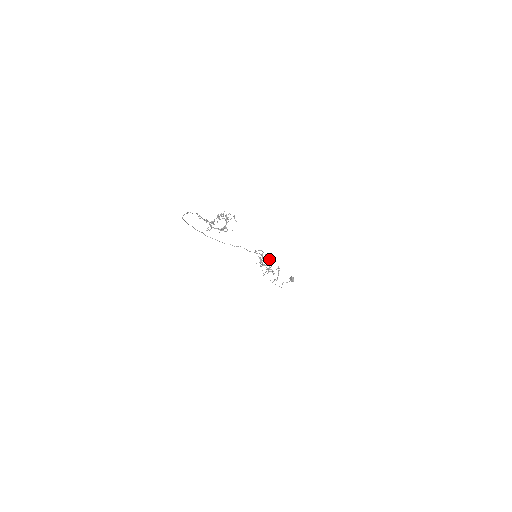
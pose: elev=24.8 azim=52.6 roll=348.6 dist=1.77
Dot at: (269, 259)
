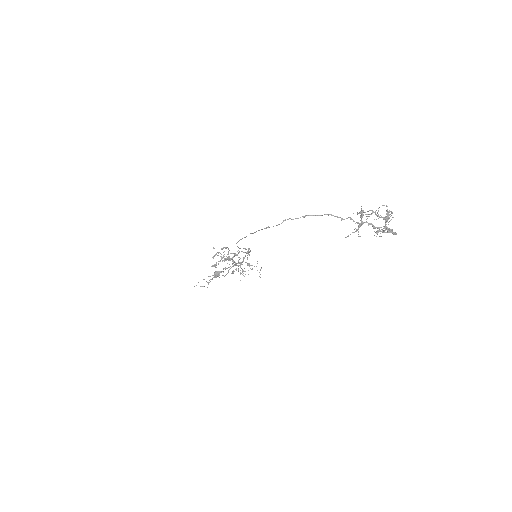
Dot at: (224, 256)
